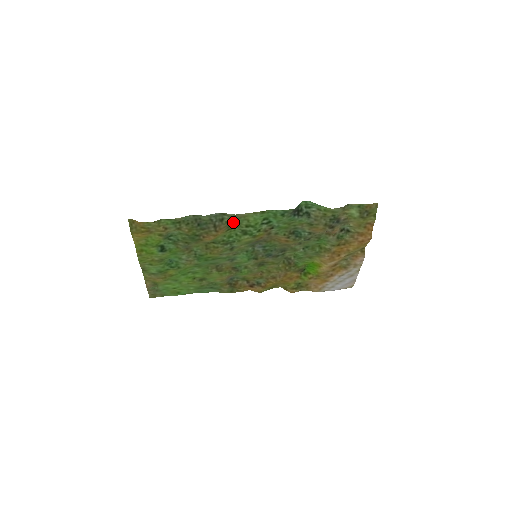
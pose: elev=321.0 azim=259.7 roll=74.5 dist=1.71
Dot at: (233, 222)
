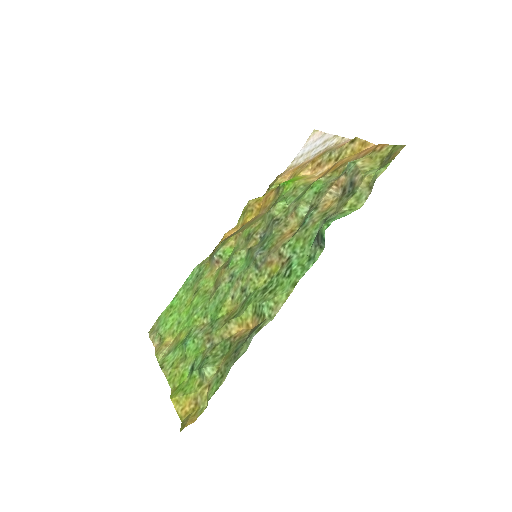
Dot at: (261, 311)
